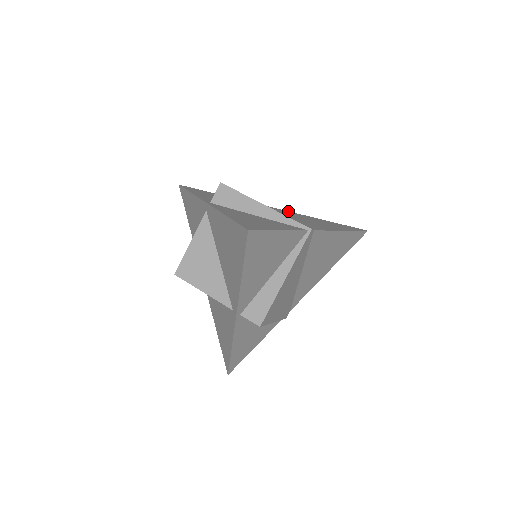
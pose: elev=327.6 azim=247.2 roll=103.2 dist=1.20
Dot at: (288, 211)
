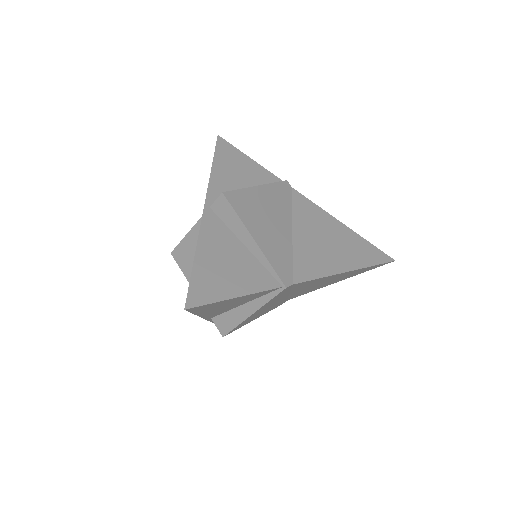
Dot at: (318, 207)
